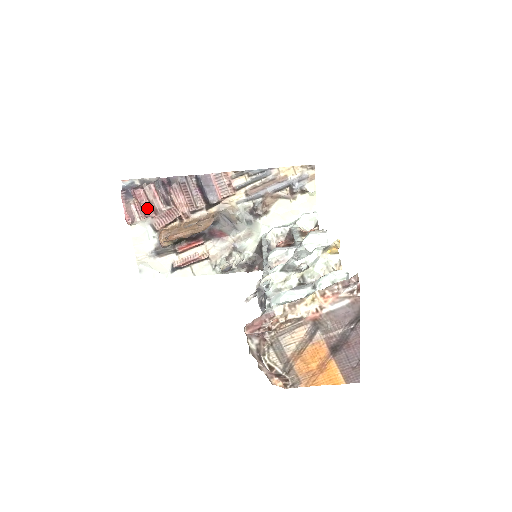
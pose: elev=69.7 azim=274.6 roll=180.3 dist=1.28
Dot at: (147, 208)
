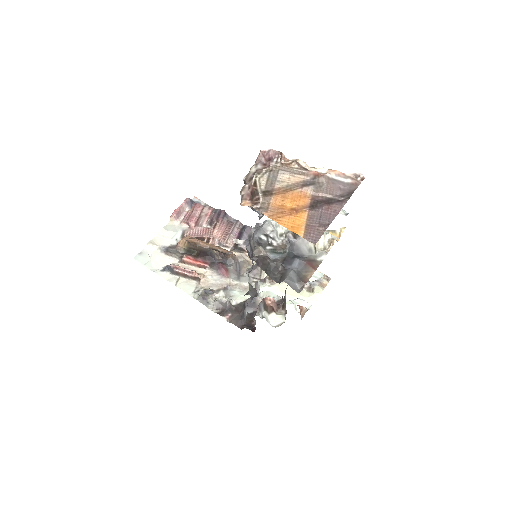
Dot at: (195, 216)
